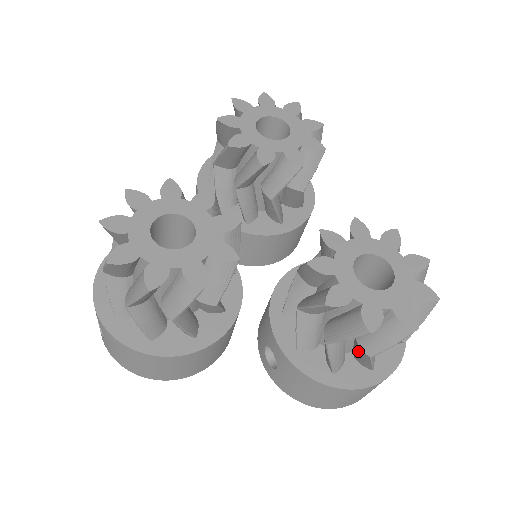
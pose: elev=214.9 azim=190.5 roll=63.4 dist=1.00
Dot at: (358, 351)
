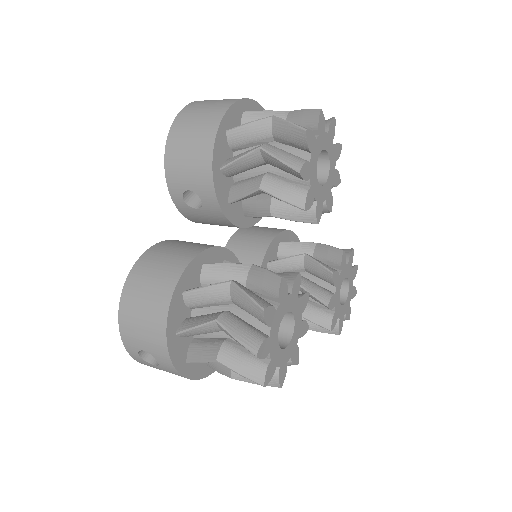
Dot at: occluded
